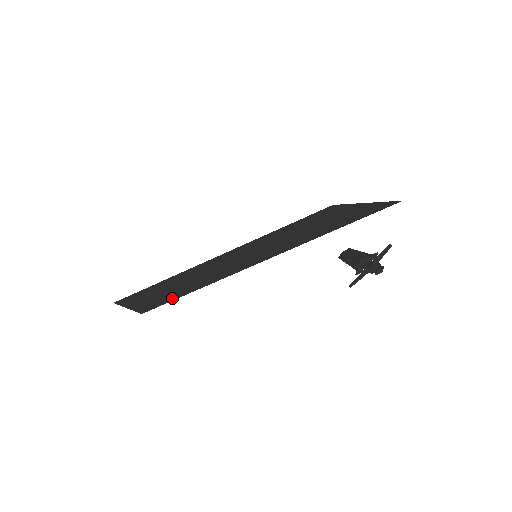
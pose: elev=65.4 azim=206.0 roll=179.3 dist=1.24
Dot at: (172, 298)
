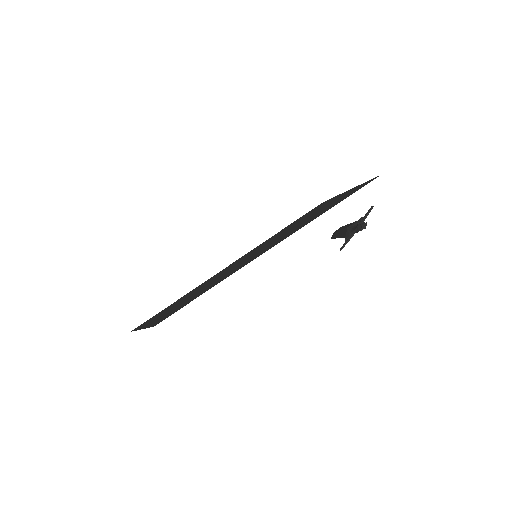
Dot at: (181, 307)
